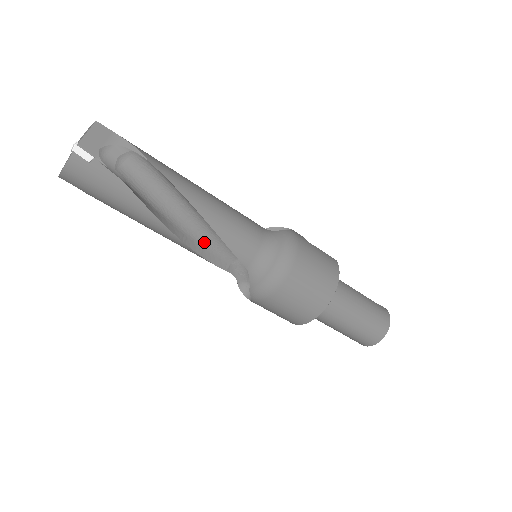
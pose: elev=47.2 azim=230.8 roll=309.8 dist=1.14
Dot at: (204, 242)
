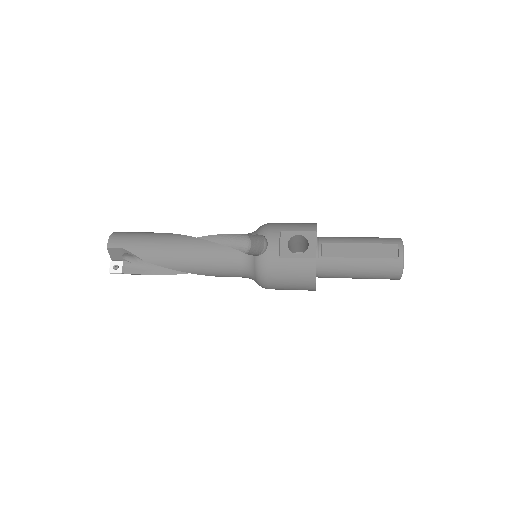
Dot at: occluded
